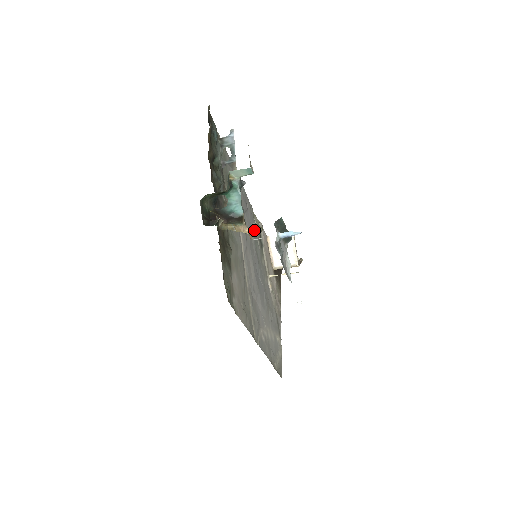
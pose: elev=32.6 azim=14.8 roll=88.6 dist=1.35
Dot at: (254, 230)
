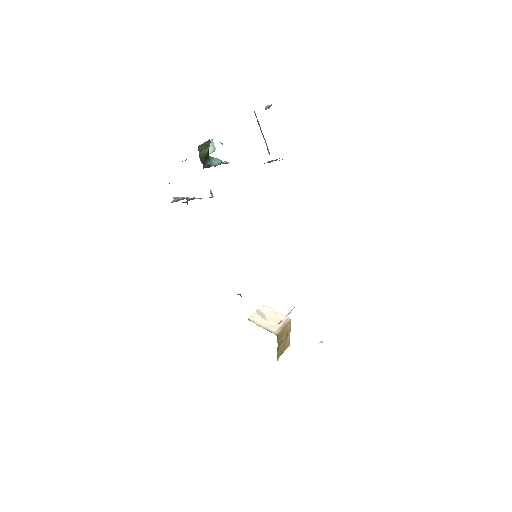
Dot at: occluded
